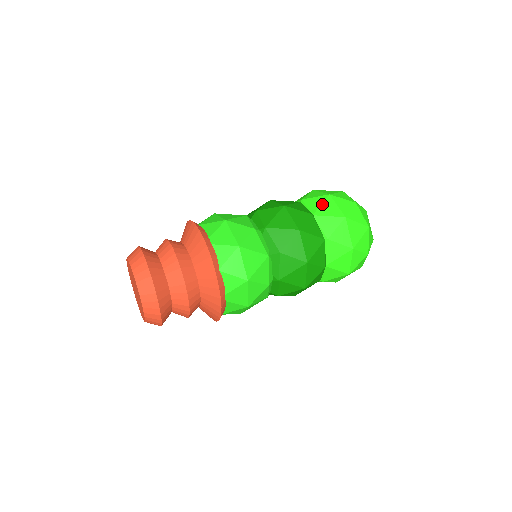
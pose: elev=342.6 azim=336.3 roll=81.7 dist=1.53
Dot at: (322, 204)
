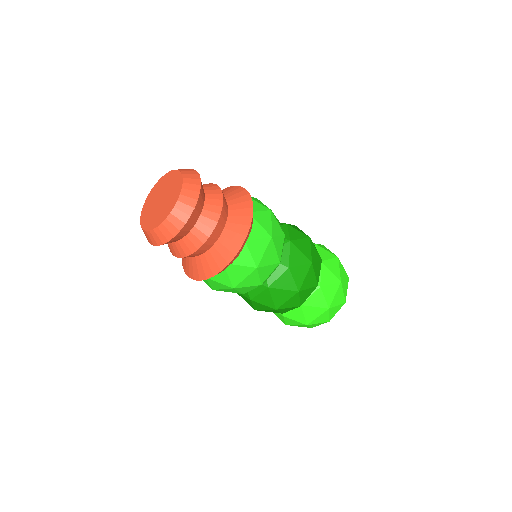
Dot at: (331, 259)
